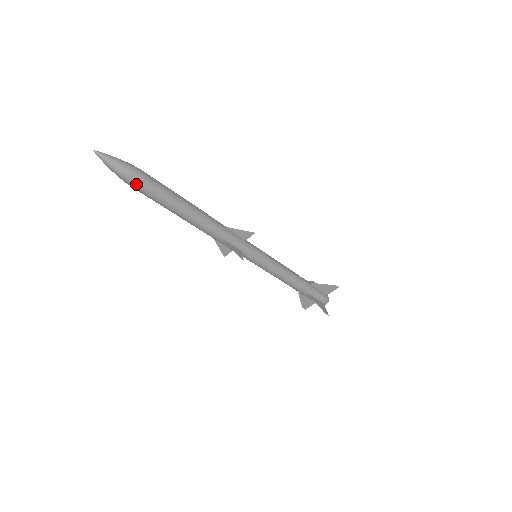
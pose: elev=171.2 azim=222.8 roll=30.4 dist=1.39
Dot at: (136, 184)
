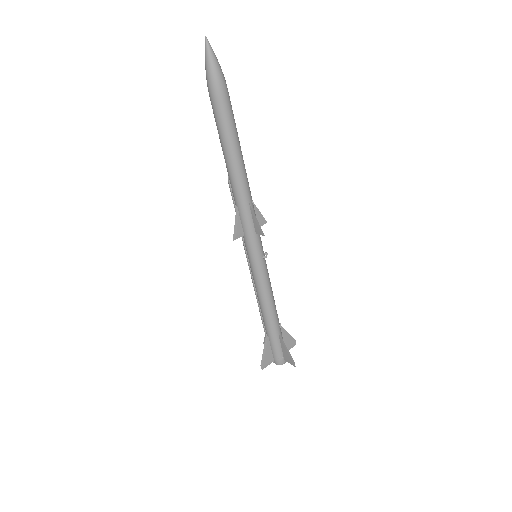
Dot at: (223, 90)
